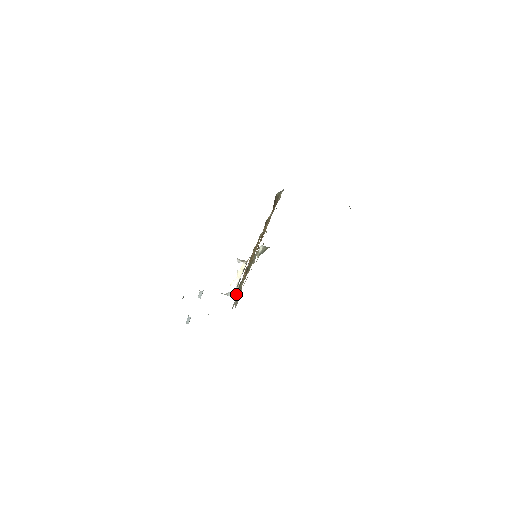
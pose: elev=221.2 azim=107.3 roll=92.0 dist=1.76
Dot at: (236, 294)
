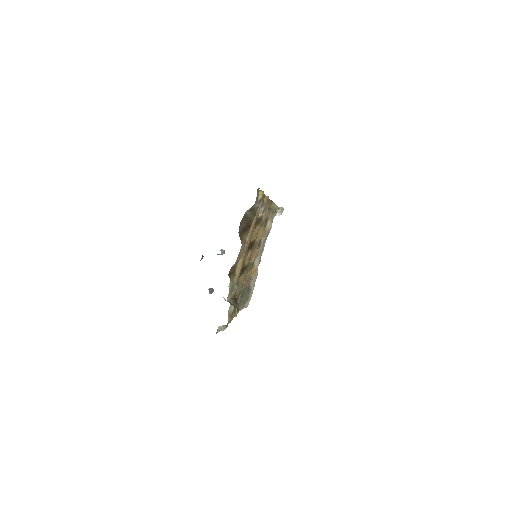
Dot at: (241, 299)
